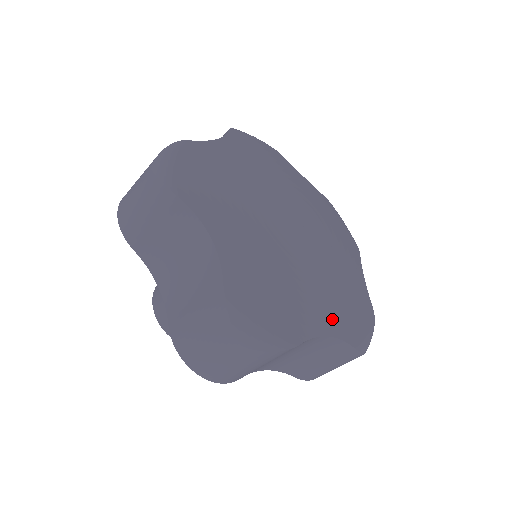
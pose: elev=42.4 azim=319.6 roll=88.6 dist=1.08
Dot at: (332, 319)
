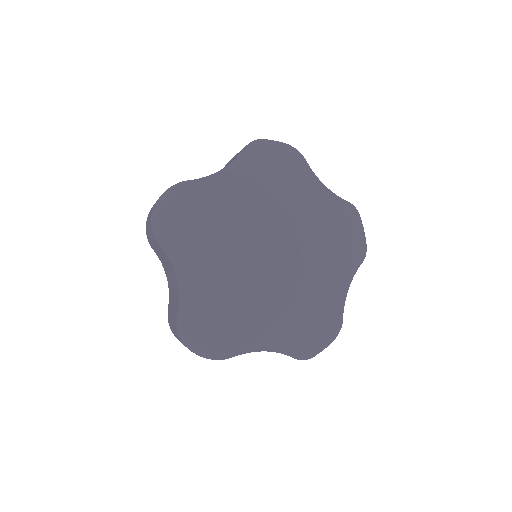
Dot at: (275, 338)
